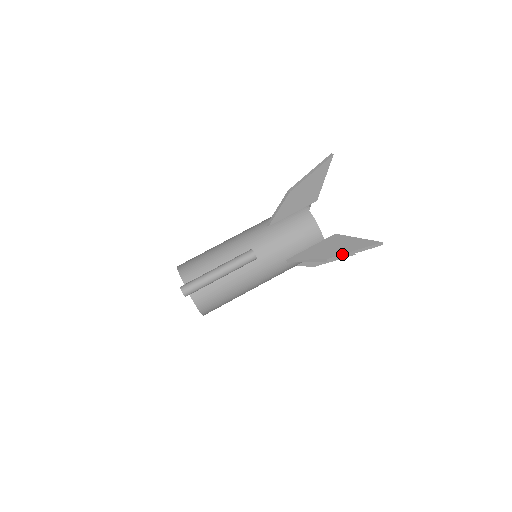
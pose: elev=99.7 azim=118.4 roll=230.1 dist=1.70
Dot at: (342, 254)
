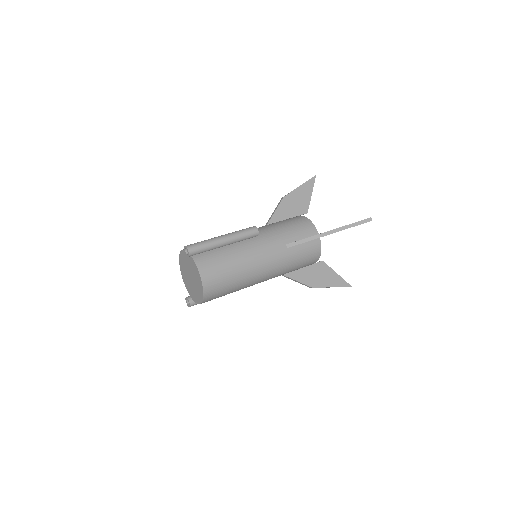
Dot at: (337, 228)
